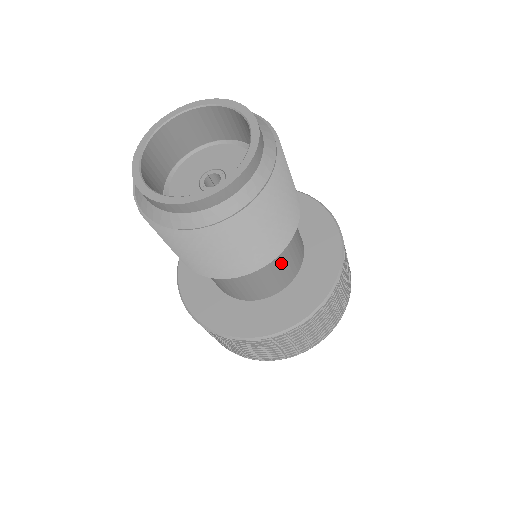
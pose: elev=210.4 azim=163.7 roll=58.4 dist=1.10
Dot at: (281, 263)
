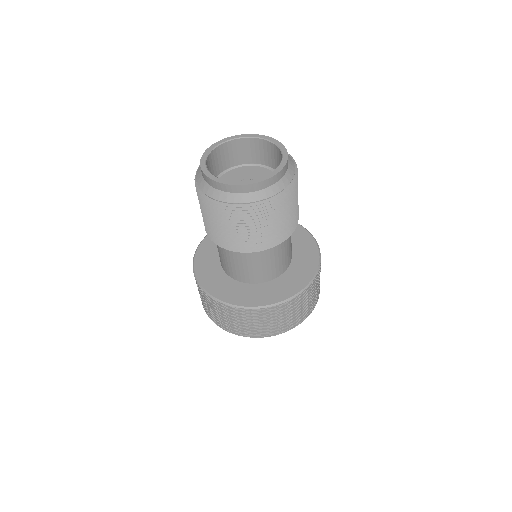
Dot at: (247, 263)
